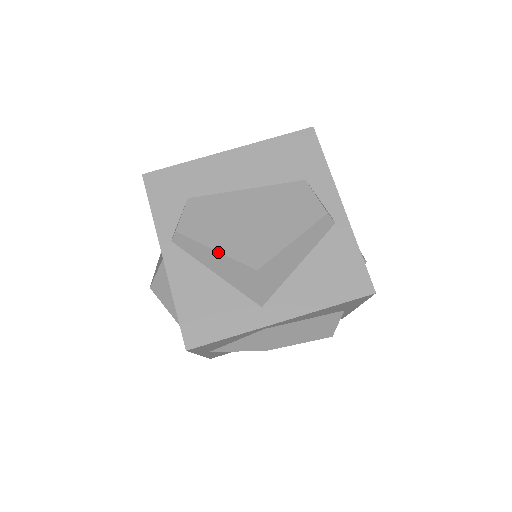
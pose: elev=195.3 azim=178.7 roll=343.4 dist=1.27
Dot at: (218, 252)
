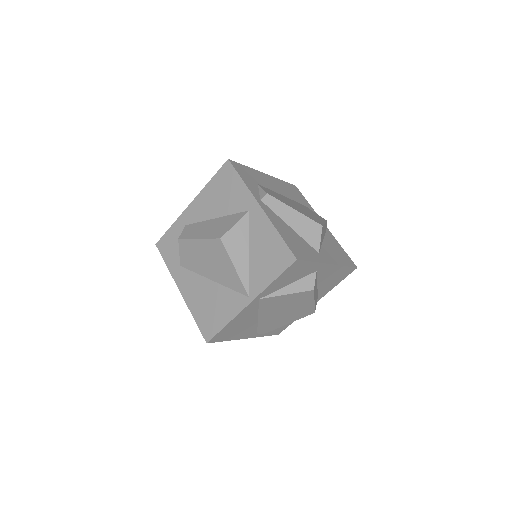
Dot at: (297, 211)
